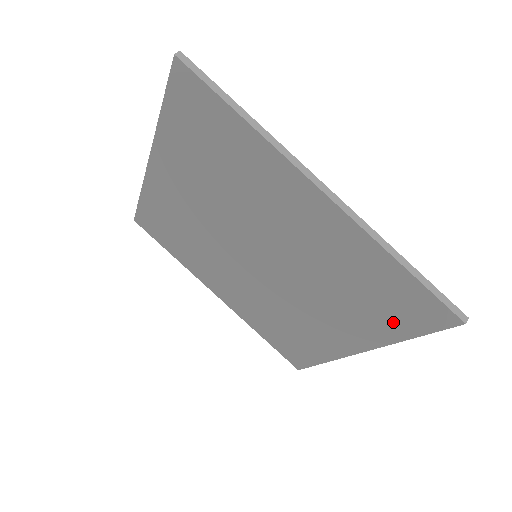
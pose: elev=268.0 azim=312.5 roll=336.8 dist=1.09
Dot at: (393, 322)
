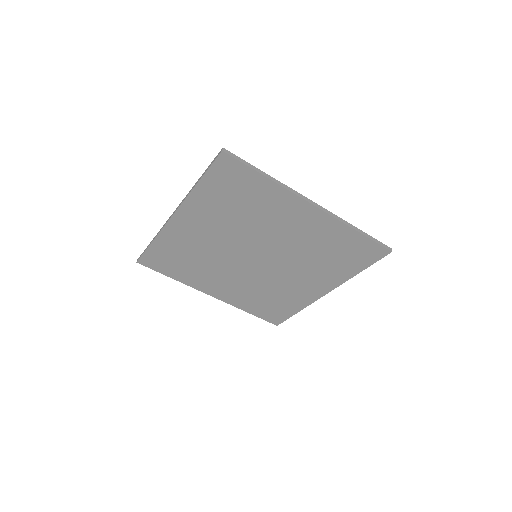
Dot at: (352, 265)
